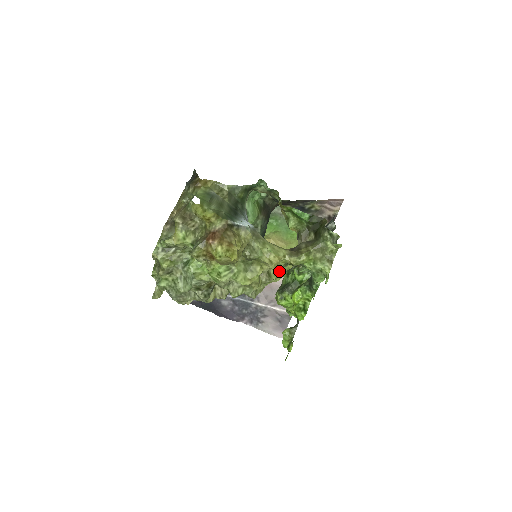
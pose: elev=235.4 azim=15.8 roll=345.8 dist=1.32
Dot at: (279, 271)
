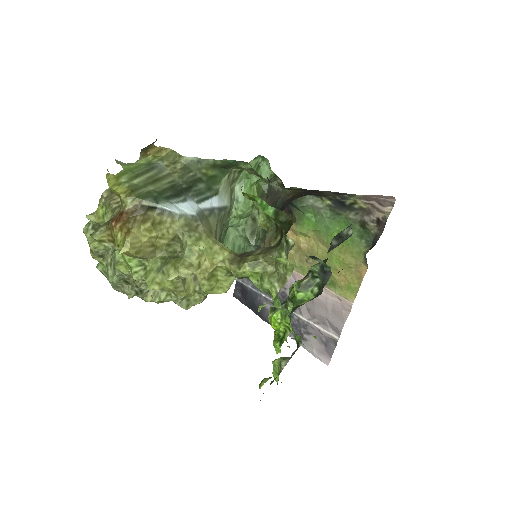
Dot at: (220, 280)
